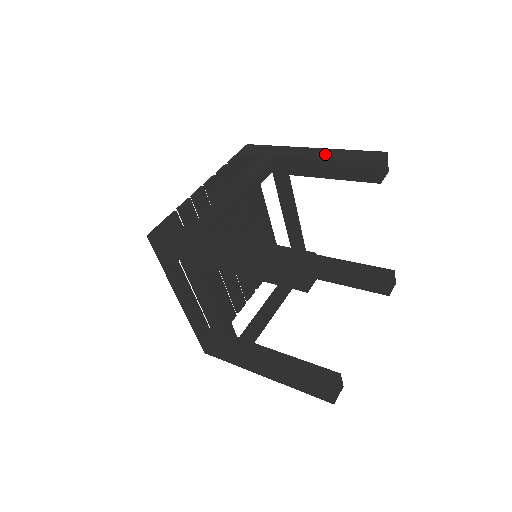
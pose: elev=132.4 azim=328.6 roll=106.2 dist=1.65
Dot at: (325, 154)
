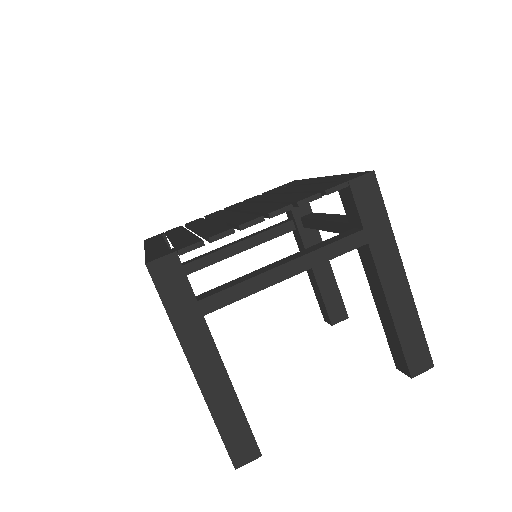
Dot at: (401, 306)
